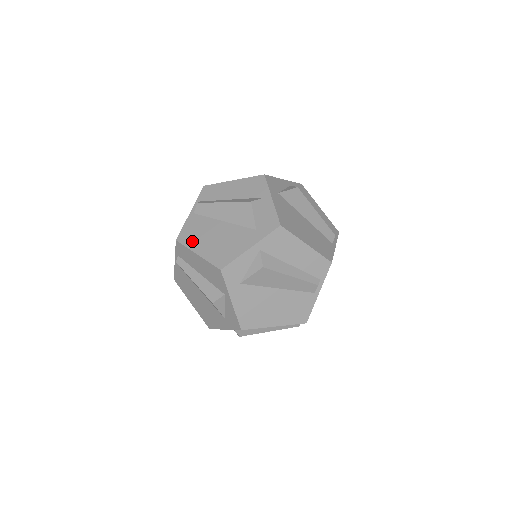
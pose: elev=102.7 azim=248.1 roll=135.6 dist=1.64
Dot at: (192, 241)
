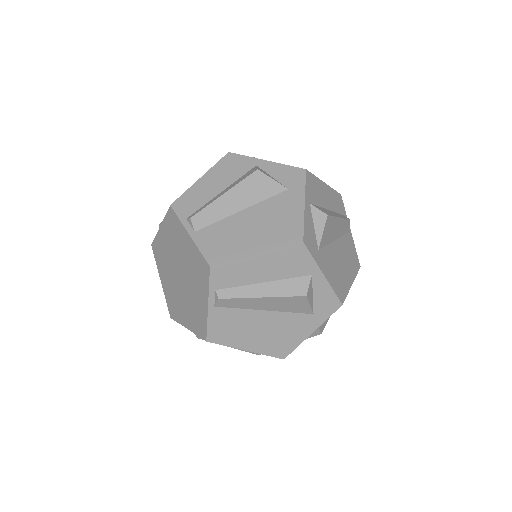
Dot at: (232, 251)
